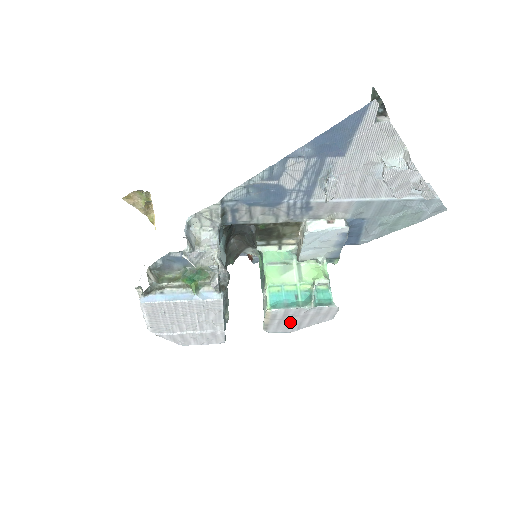
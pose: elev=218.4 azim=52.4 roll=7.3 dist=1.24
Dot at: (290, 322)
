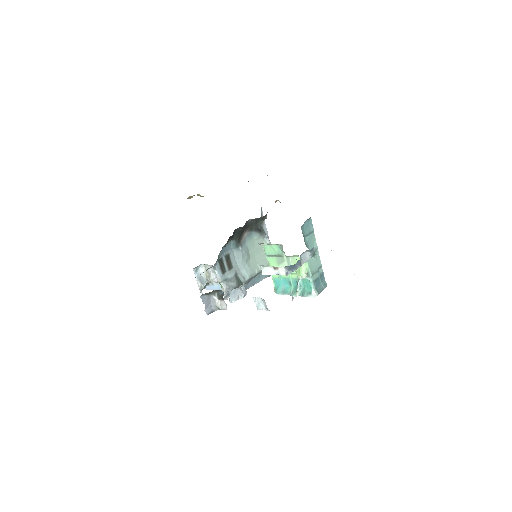
Dot at: occluded
